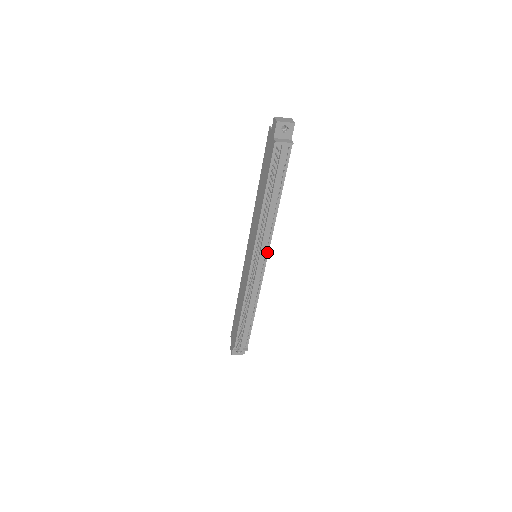
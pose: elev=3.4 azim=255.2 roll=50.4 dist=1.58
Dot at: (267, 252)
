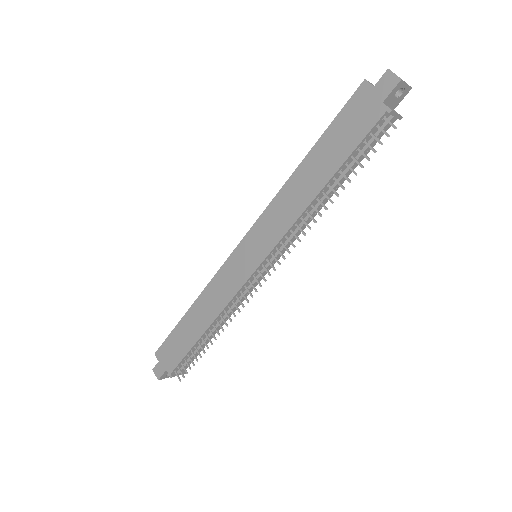
Dot at: occluded
